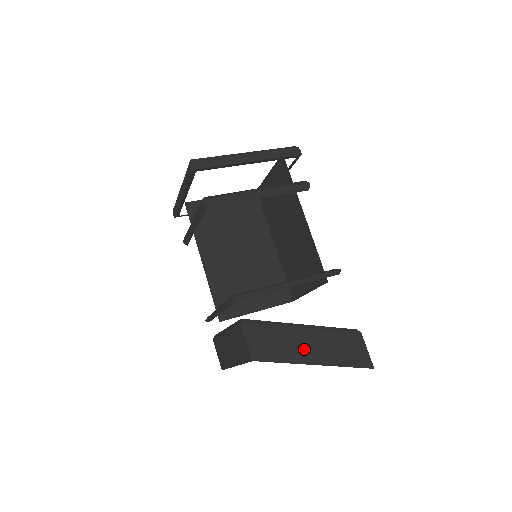
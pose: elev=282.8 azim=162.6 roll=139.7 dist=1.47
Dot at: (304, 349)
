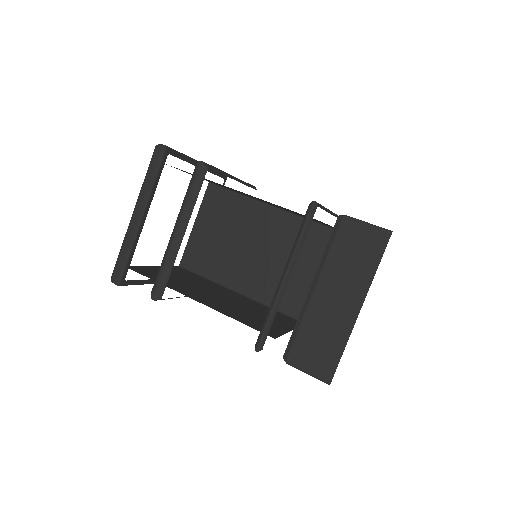
Dot at: occluded
